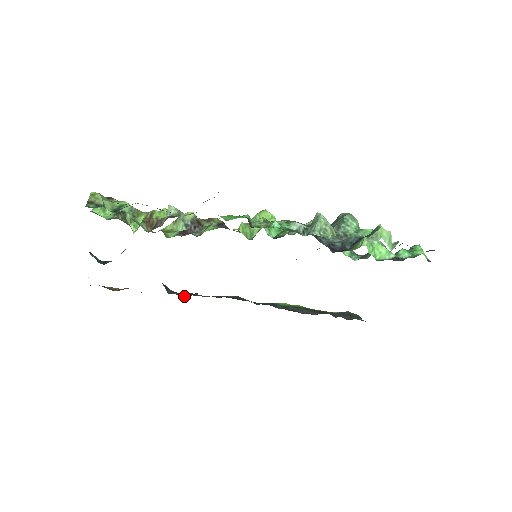
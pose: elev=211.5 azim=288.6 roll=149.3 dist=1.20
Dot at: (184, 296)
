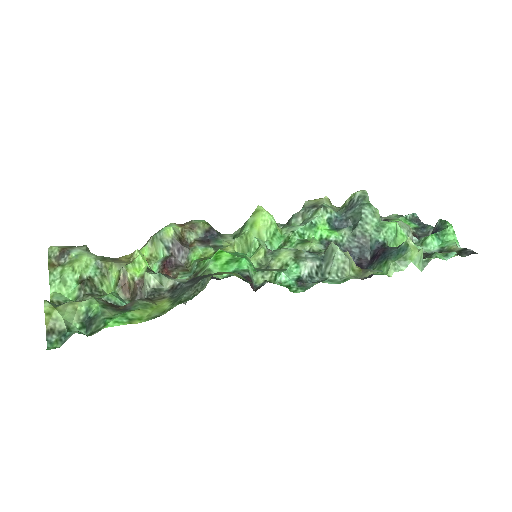
Dot at: occluded
